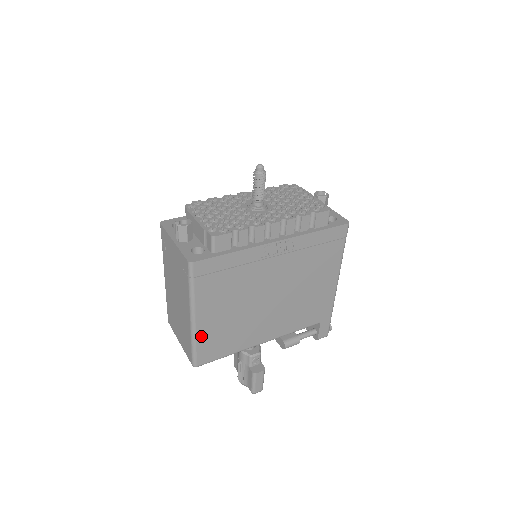
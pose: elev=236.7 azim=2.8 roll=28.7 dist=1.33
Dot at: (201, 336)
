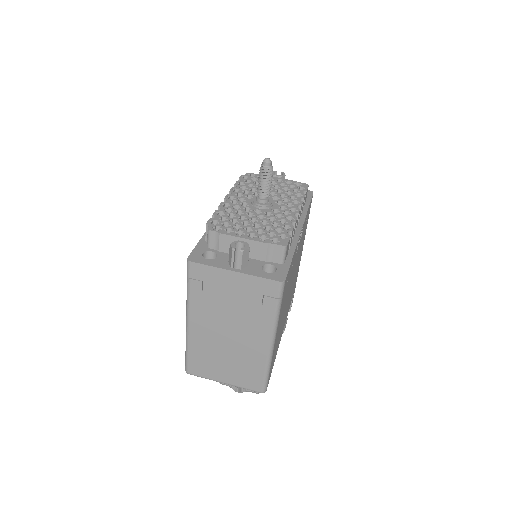
Dot at: (272, 356)
